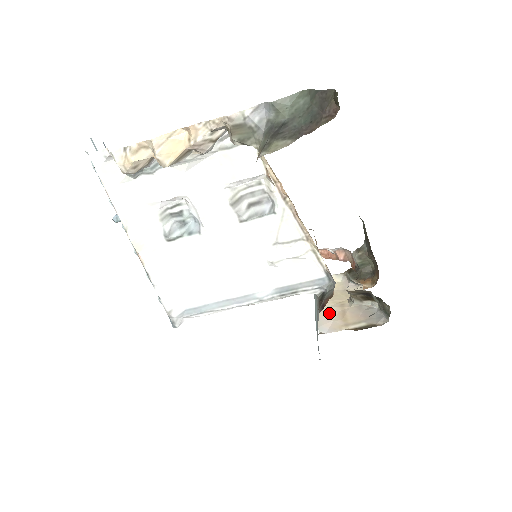
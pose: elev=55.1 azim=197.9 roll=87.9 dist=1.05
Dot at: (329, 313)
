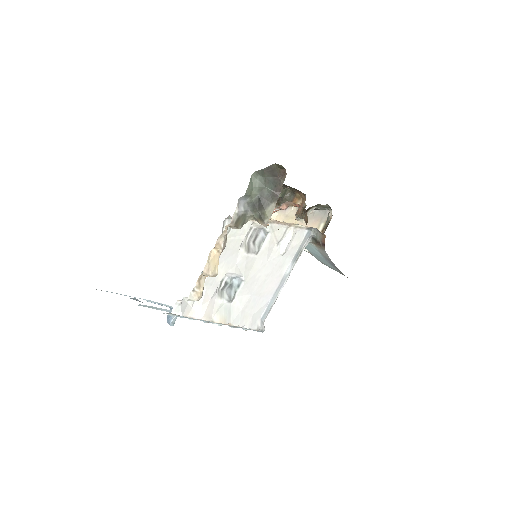
Dot at: occluded
